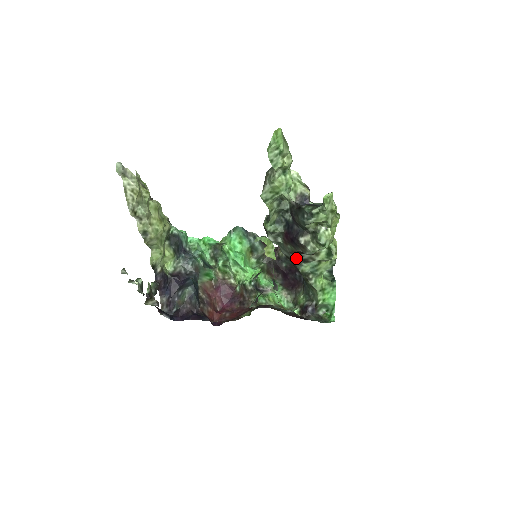
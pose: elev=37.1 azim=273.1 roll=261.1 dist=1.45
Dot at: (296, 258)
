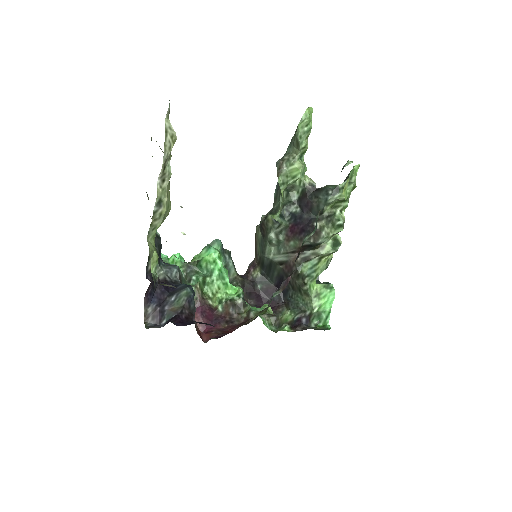
Dot at: (296, 257)
